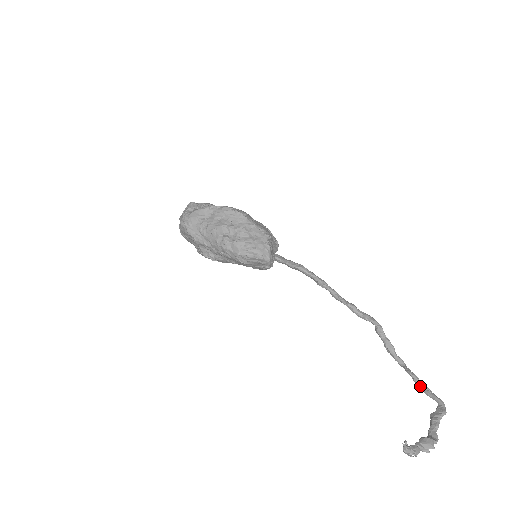
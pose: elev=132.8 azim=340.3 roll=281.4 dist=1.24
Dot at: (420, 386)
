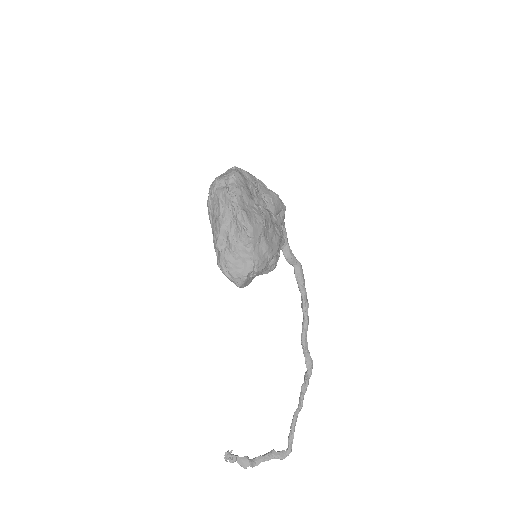
Dot at: (291, 429)
